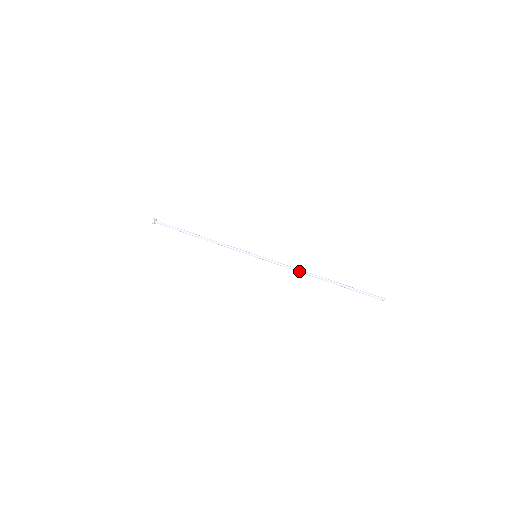
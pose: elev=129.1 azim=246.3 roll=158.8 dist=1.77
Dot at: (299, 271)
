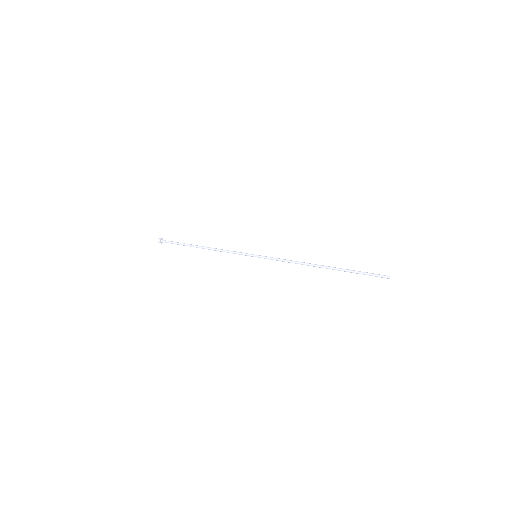
Dot at: (299, 263)
